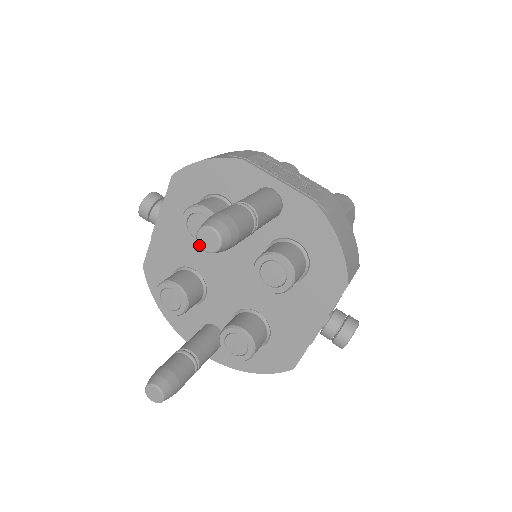
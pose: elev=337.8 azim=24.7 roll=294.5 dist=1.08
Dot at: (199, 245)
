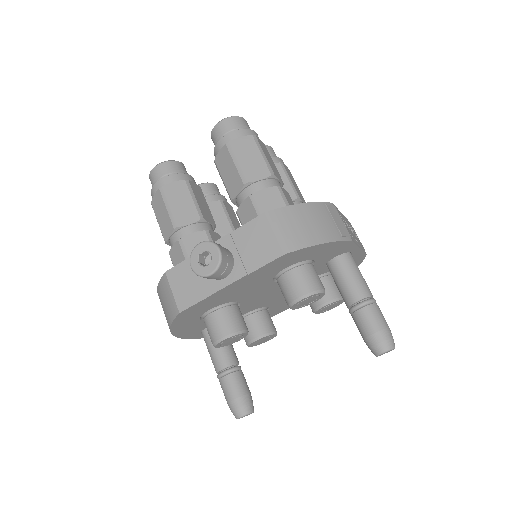
Dot at: occluded
